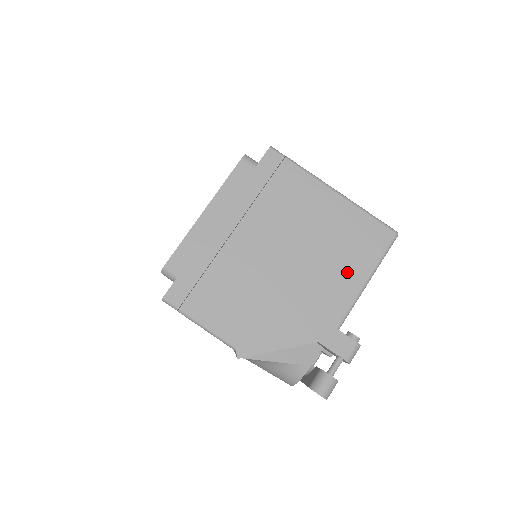
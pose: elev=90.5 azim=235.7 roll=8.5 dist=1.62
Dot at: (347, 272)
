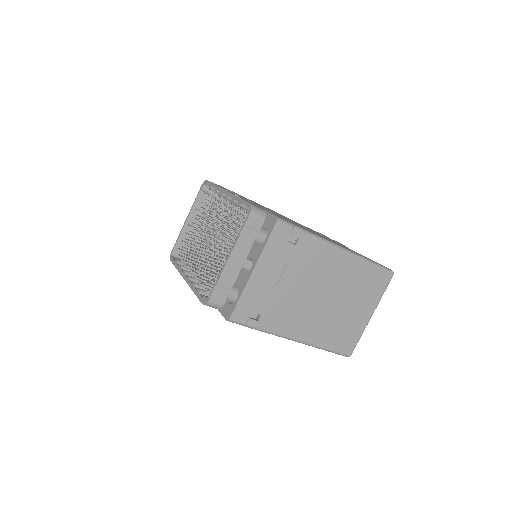
Dot at: occluded
